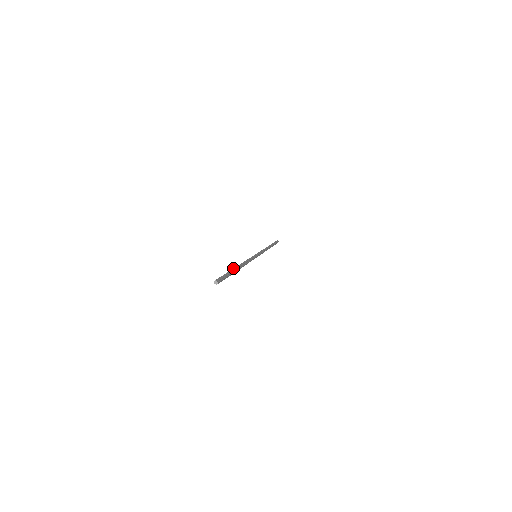
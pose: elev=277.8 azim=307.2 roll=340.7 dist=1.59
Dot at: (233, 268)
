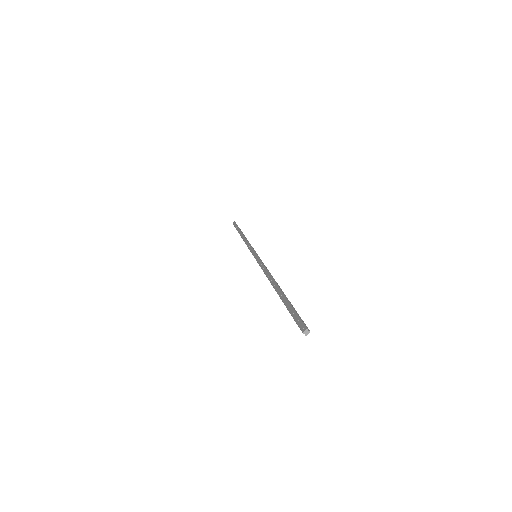
Dot at: (282, 292)
